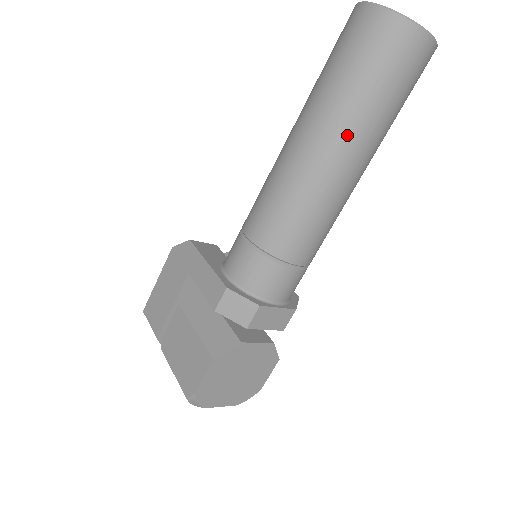
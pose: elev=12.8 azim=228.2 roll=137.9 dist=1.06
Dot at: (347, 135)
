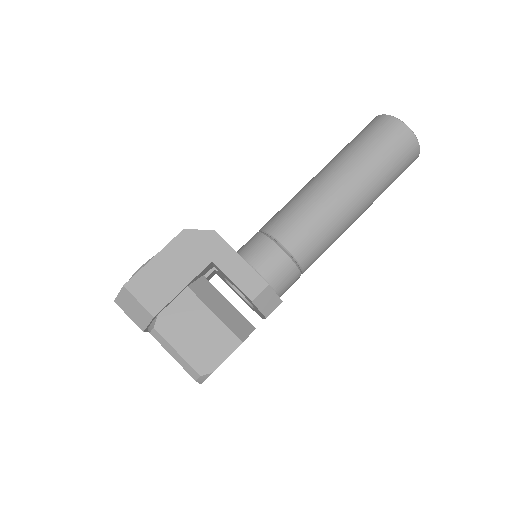
Dot at: (370, 198)
